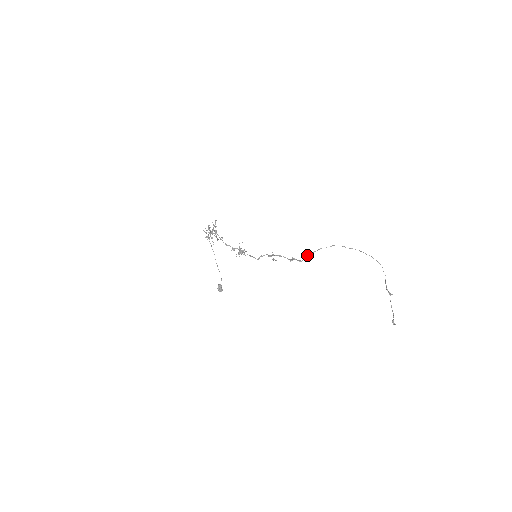
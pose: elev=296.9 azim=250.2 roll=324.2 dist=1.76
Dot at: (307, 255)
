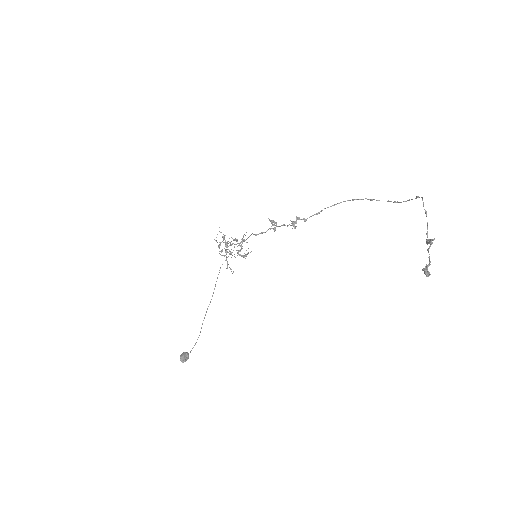
Dot at: (318, 213)
